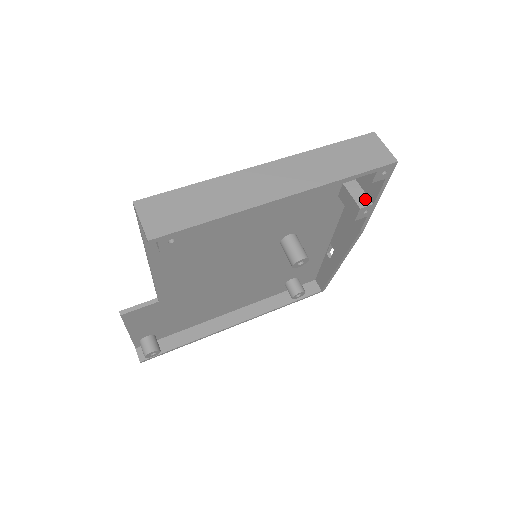
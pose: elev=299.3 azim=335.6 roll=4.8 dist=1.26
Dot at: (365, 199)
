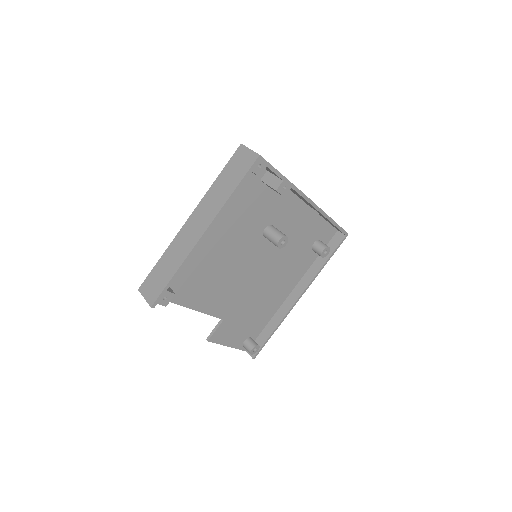
Dot at: (277, 181)
